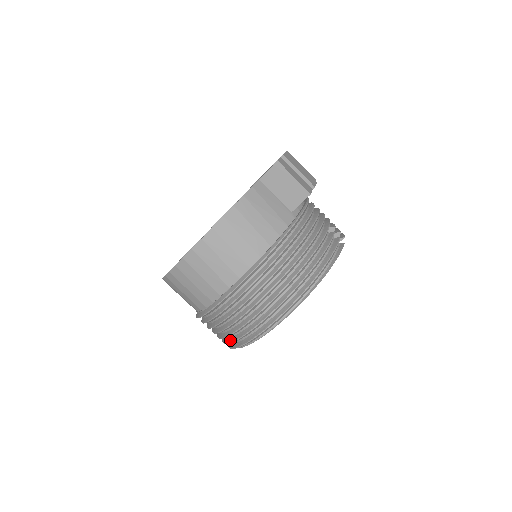
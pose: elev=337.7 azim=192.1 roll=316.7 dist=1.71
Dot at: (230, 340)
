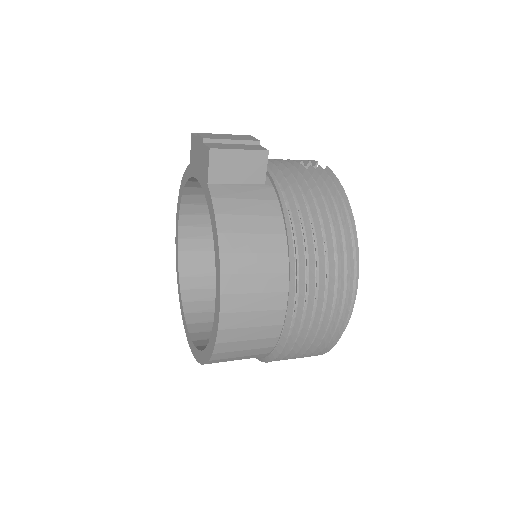
Dot at: (318, 350)
